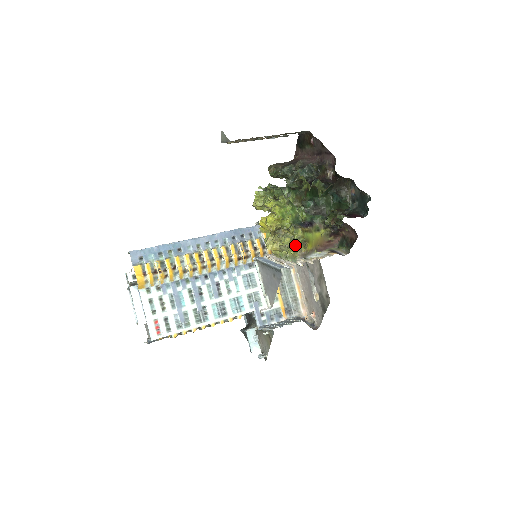
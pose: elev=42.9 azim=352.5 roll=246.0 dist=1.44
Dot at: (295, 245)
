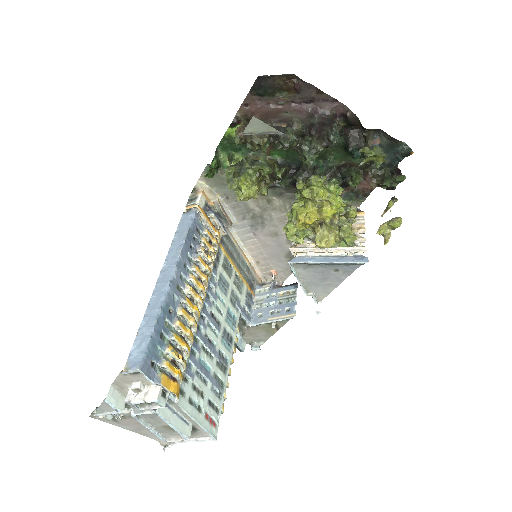
Dot at: (389, 232)
